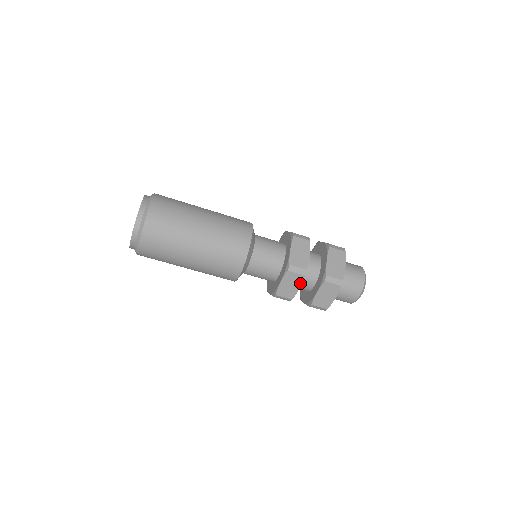
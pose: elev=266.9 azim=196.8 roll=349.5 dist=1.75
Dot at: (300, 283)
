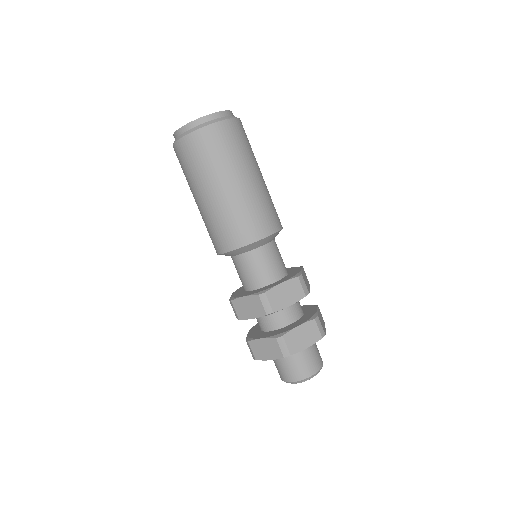
Dot at: (257, 316)
